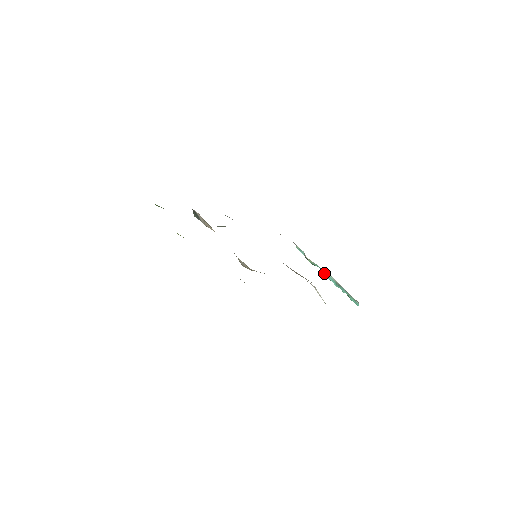
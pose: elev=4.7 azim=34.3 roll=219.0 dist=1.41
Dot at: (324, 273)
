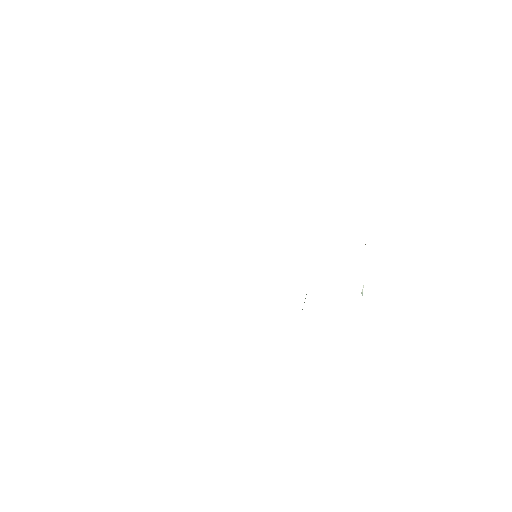
Dot at: occluded
